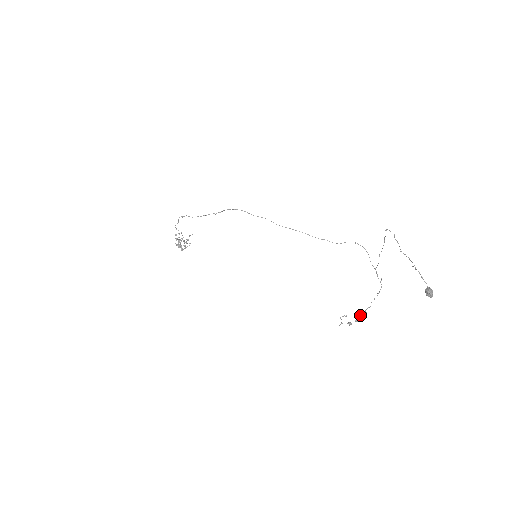
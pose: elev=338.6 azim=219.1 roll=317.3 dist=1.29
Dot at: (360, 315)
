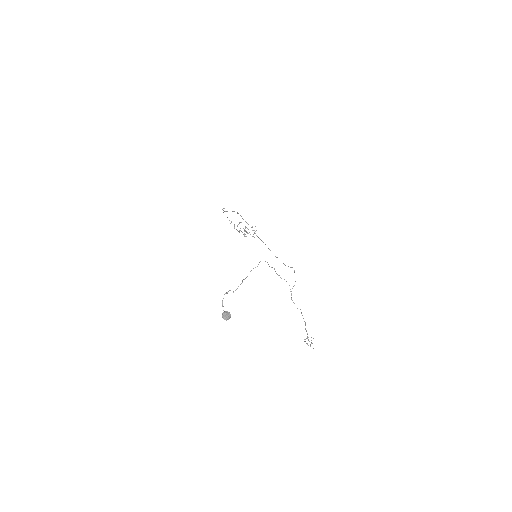
Dot at: (308, 340)
